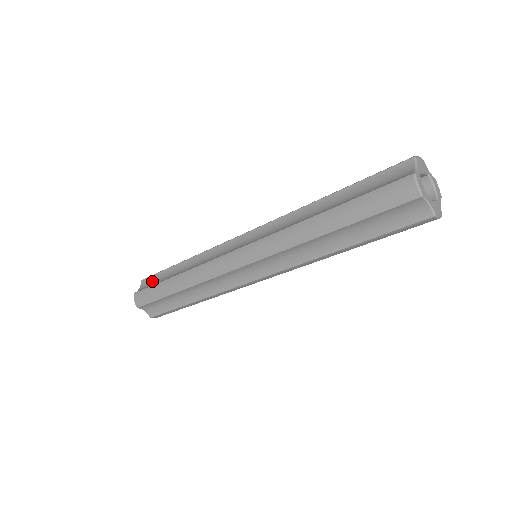
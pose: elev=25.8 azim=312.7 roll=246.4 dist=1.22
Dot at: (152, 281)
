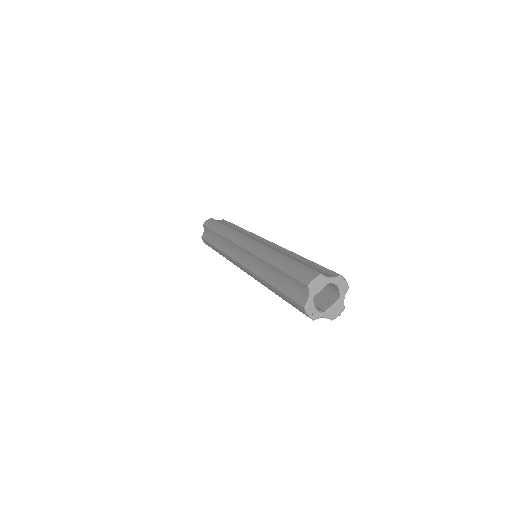
Dot at: (208, 233)
